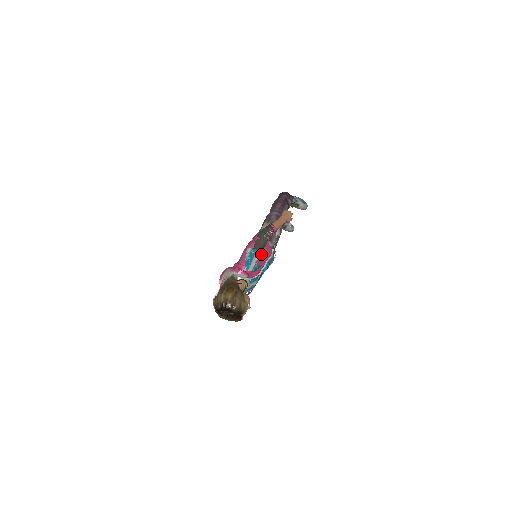
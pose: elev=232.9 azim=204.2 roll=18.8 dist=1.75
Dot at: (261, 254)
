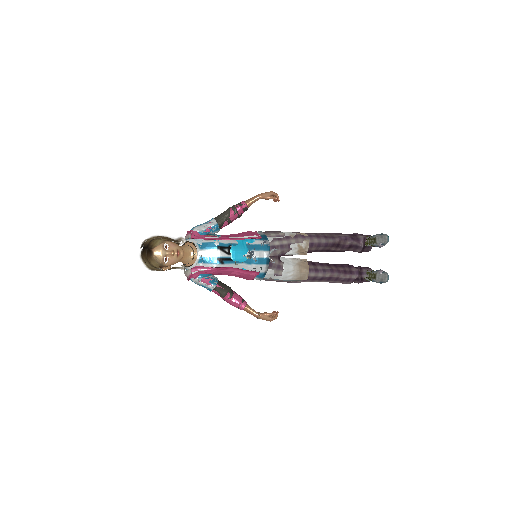
Dot at: (235, 234)
